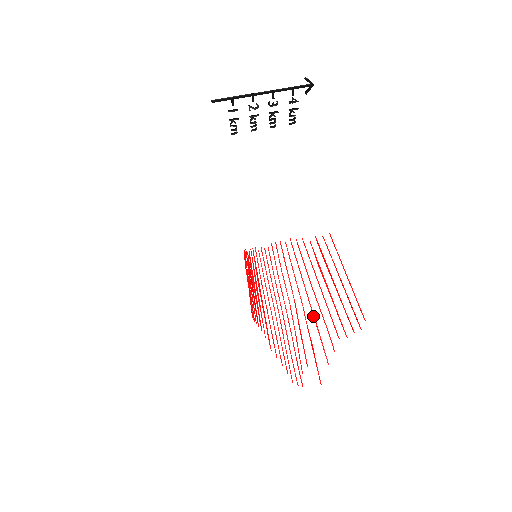
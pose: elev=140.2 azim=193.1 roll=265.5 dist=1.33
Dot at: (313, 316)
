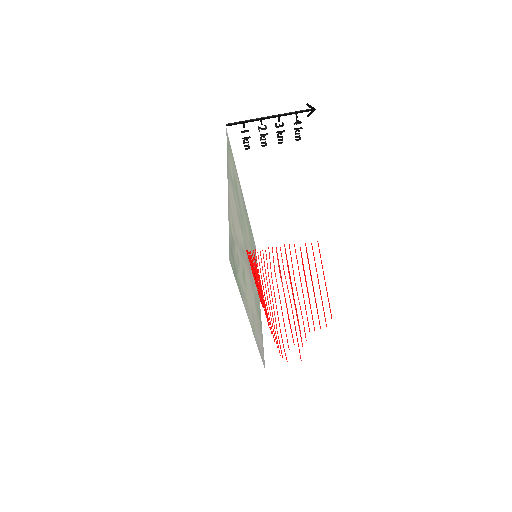
Dot at: (295, 309)
